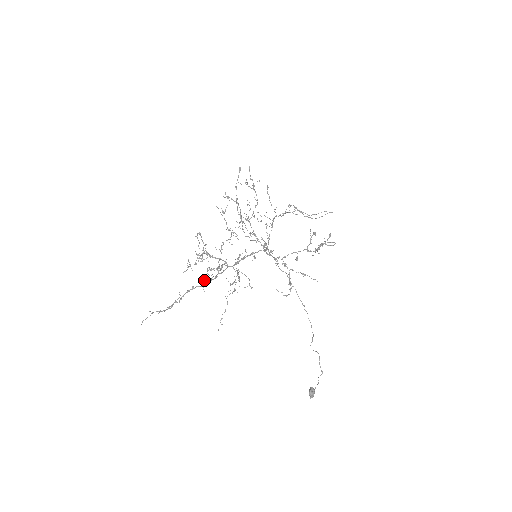
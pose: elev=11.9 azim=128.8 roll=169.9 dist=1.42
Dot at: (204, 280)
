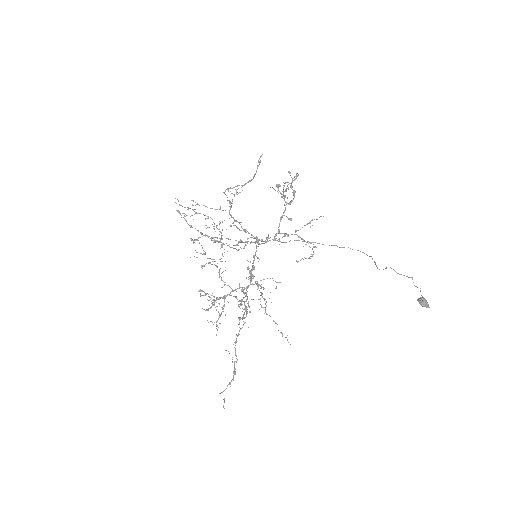
Dot at: occluded
